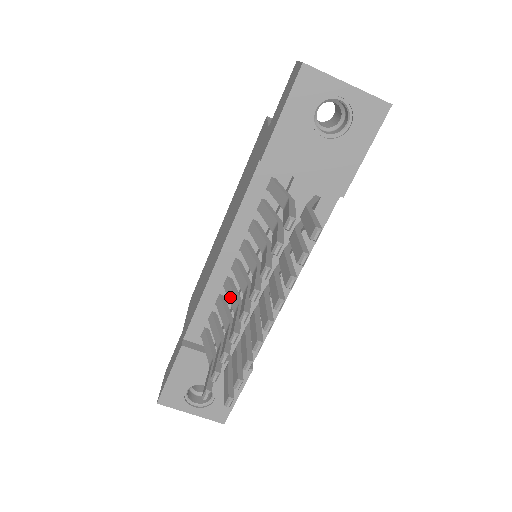
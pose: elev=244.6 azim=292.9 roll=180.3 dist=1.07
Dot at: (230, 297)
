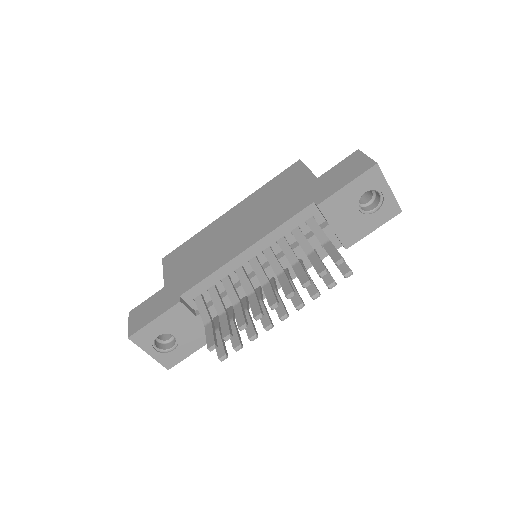
Dot at: (244, 282)
